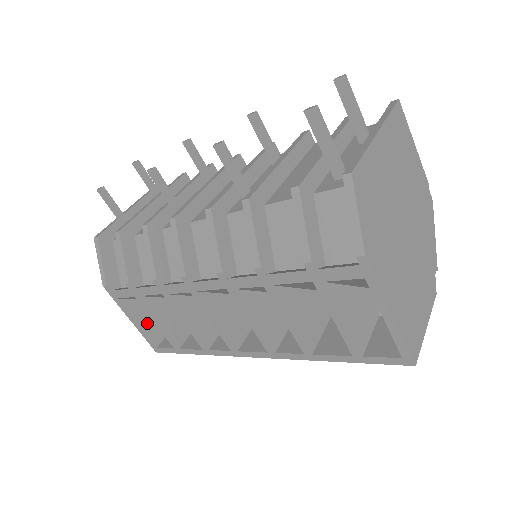
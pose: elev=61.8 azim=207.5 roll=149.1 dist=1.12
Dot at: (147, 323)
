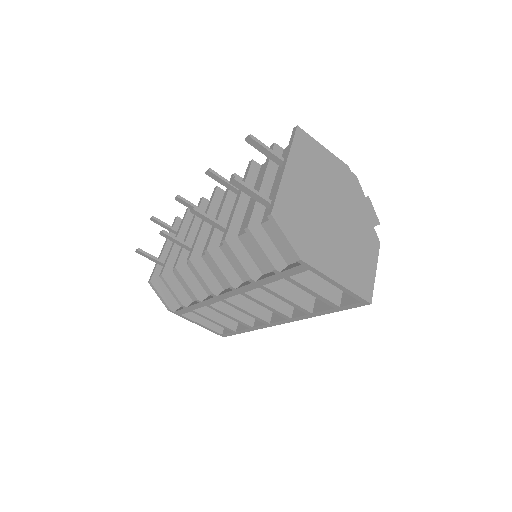
Dot at: (208, 321)
